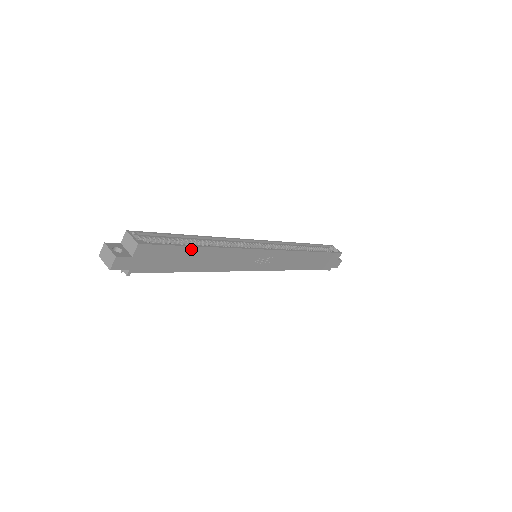
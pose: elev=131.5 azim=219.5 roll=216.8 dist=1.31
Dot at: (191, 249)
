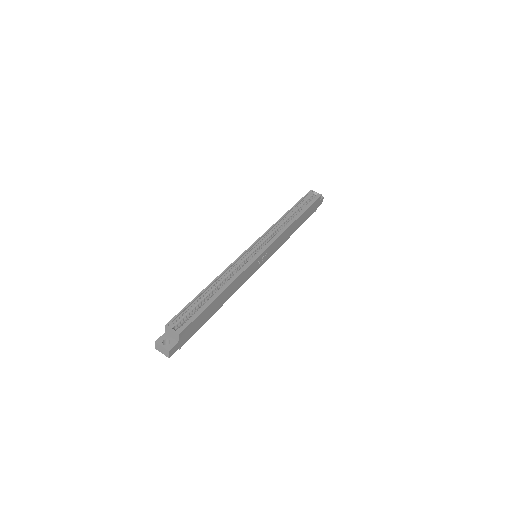
Dot at: (212, 304)
